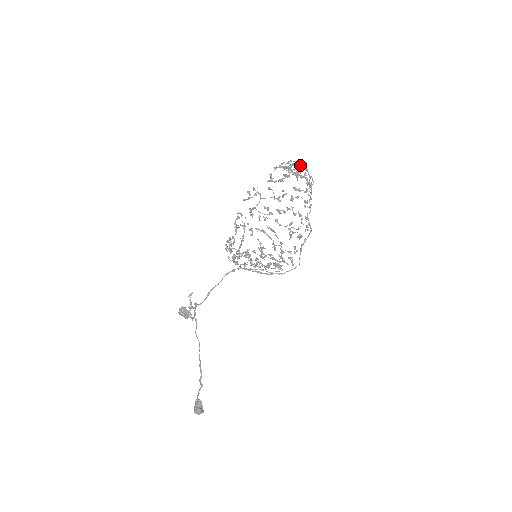
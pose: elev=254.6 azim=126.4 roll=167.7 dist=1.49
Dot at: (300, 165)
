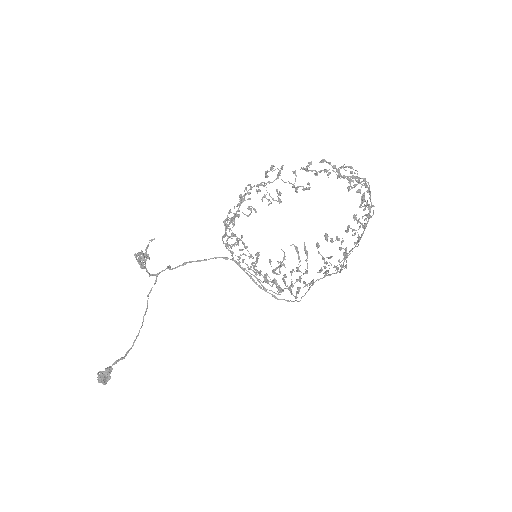
Dot at: occluded
